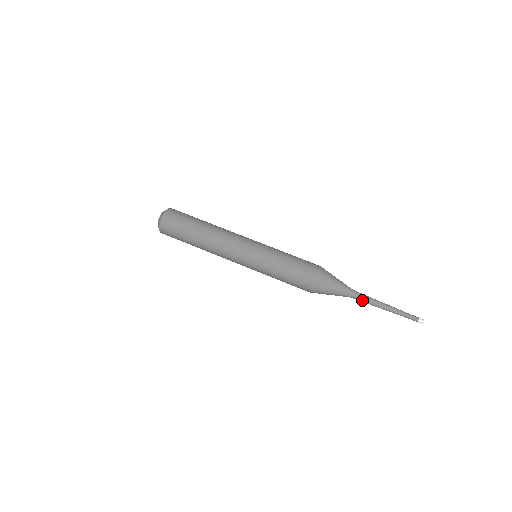
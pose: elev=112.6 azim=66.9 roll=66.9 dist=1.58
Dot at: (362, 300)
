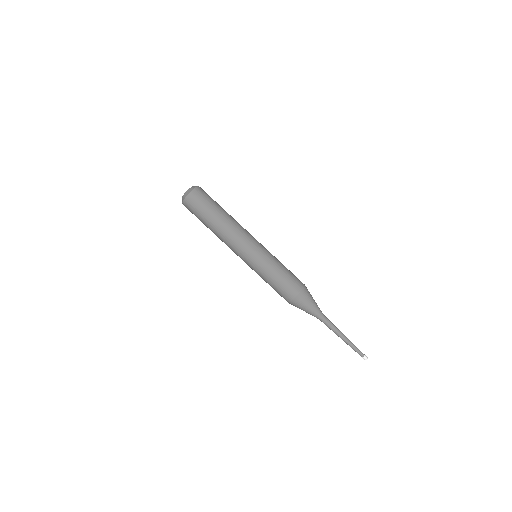
Dot at: (326, 325)
